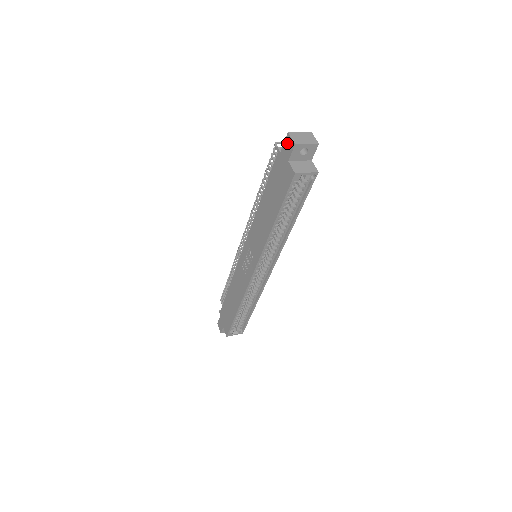
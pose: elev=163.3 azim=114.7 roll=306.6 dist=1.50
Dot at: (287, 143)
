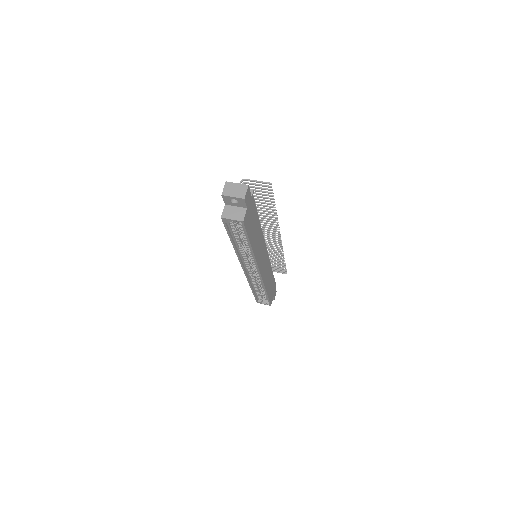
Dot at: occluded
